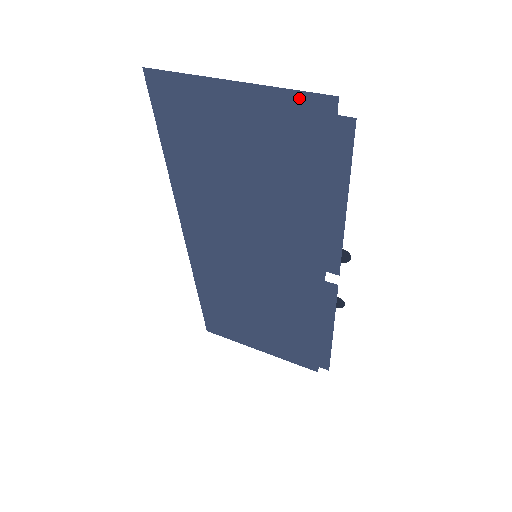
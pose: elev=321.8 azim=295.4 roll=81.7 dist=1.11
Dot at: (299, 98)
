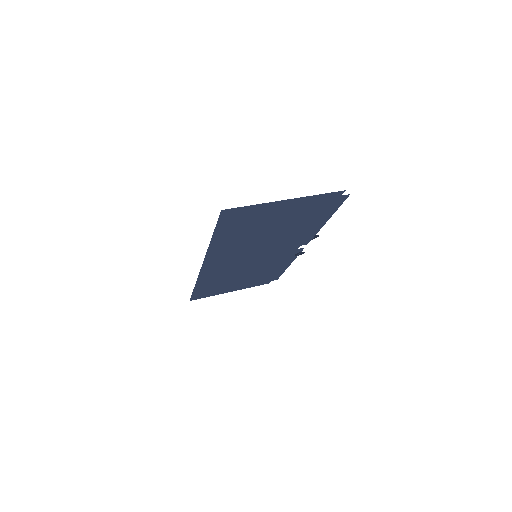
Dot at: (324, 196)
